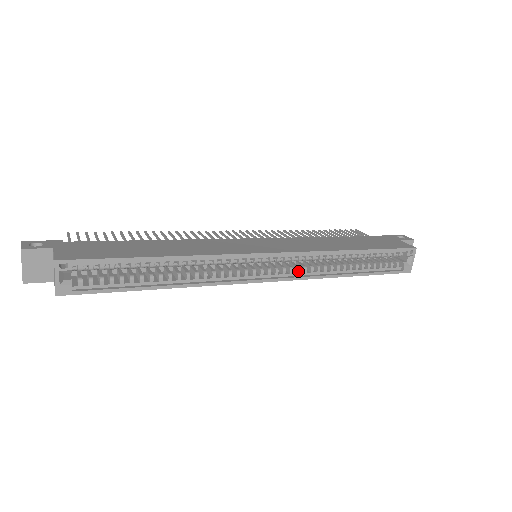
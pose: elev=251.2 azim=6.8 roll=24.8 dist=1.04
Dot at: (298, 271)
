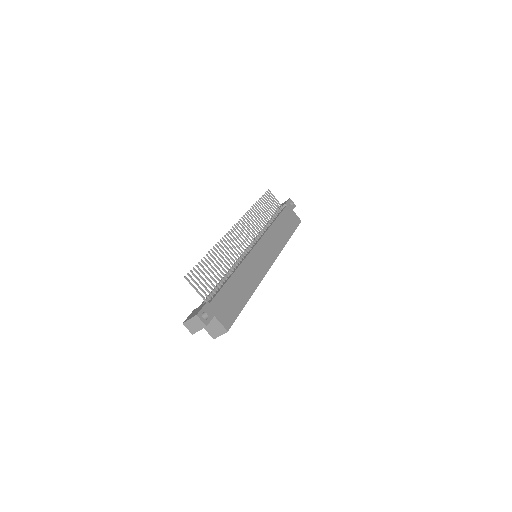
Dot at: occluded
